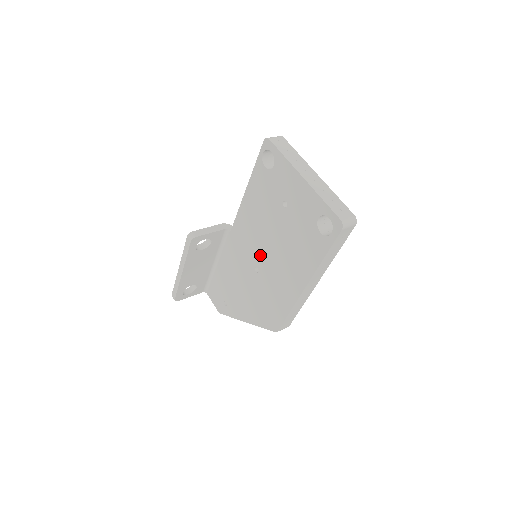
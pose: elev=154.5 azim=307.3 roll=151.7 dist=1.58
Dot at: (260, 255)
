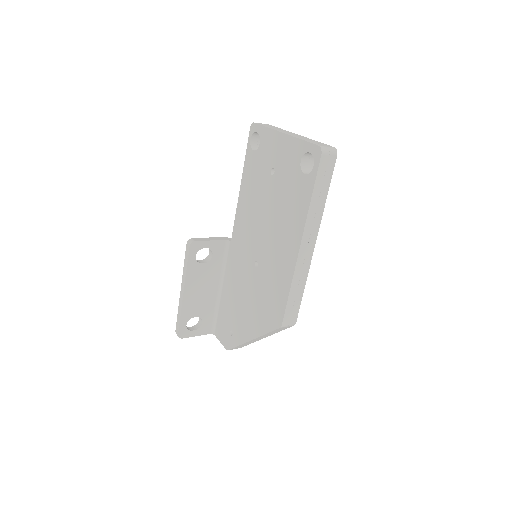
Dot at: (257, 245)
